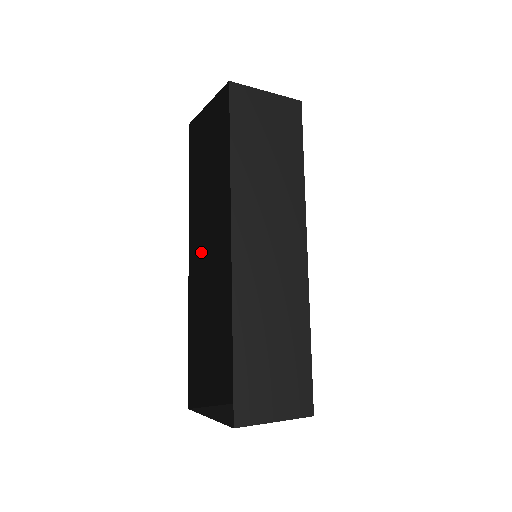
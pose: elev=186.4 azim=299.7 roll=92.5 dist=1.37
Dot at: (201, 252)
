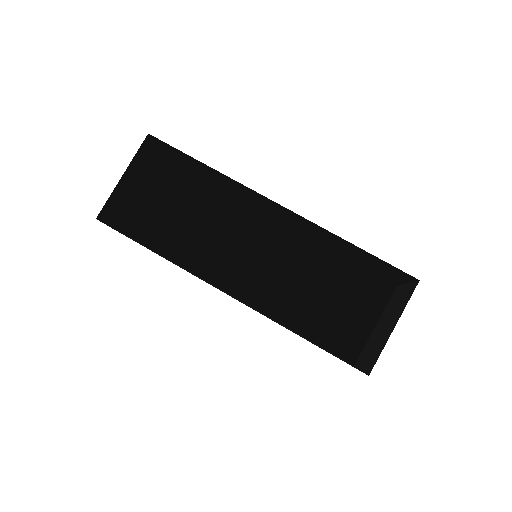
Dot at: occluded
